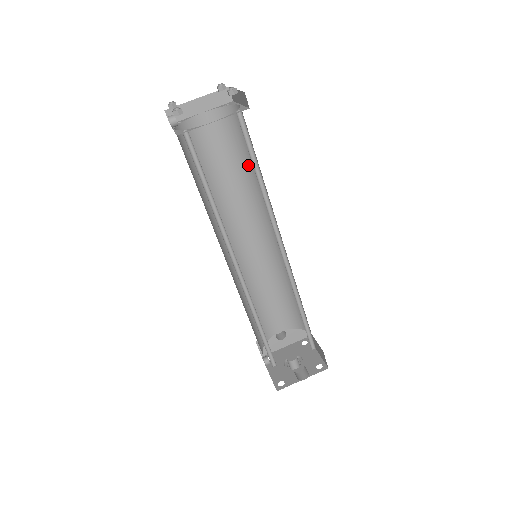
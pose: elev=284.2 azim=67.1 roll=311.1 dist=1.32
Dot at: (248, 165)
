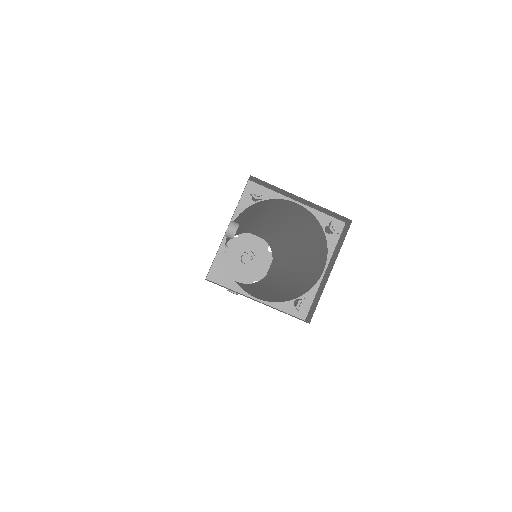
Dot at: (306, 243)
